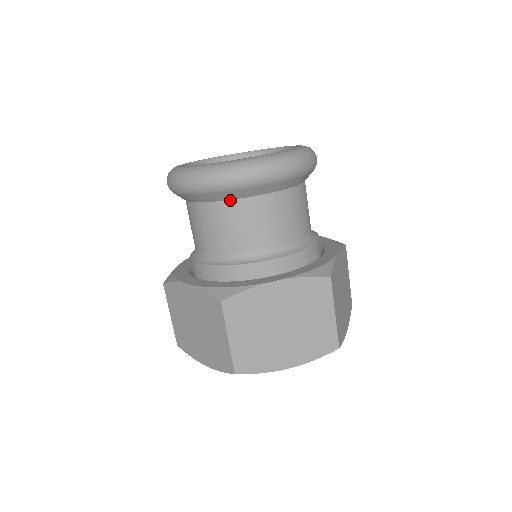
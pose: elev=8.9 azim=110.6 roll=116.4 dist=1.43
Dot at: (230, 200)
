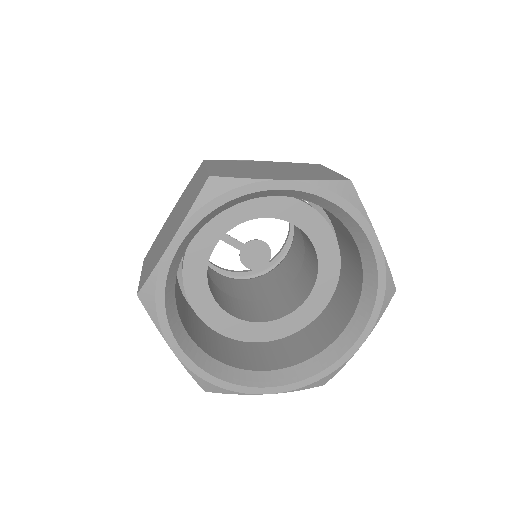
Dot at: occluded
